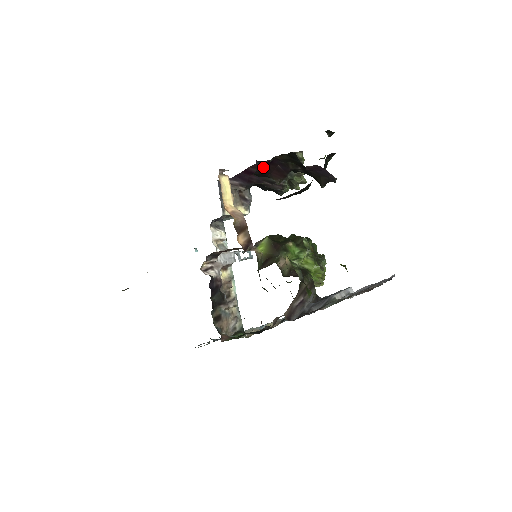
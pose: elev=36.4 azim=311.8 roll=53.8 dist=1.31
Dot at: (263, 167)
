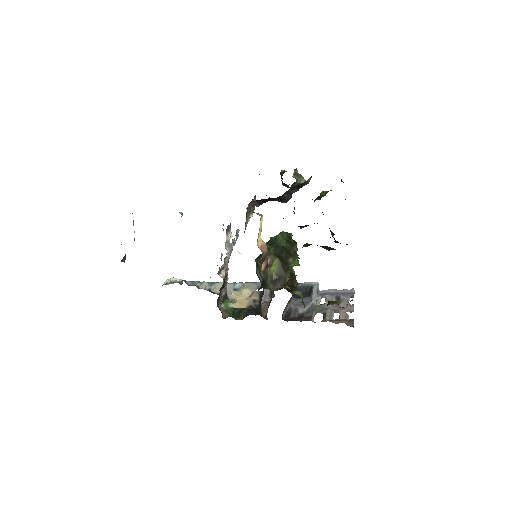
Dot at: (300, 226)
